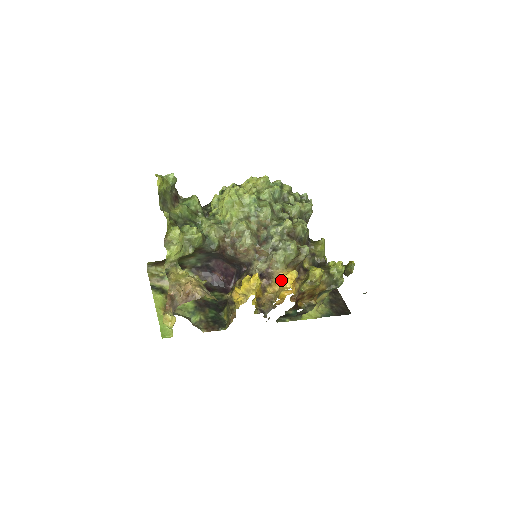
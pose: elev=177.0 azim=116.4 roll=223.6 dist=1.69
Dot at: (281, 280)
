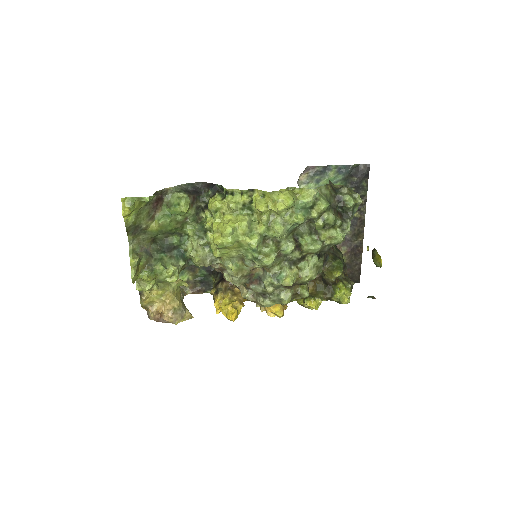
Dot at: (267, 307)
